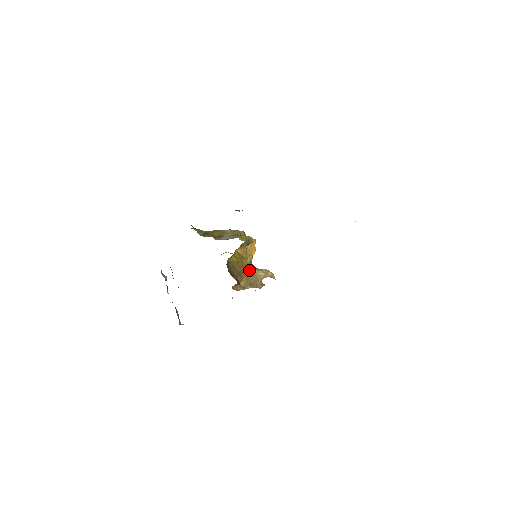
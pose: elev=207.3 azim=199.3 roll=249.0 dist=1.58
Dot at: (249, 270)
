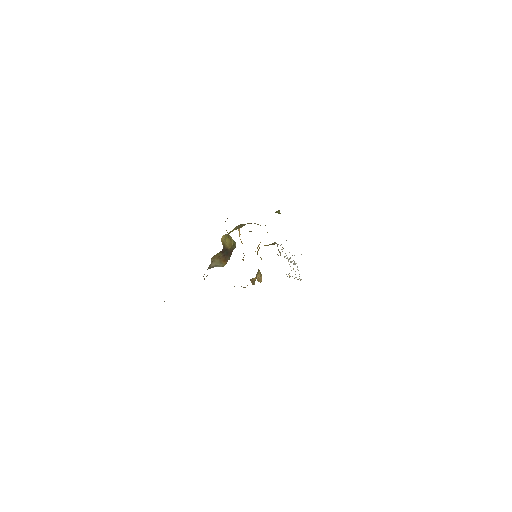
Dot at: occluded
